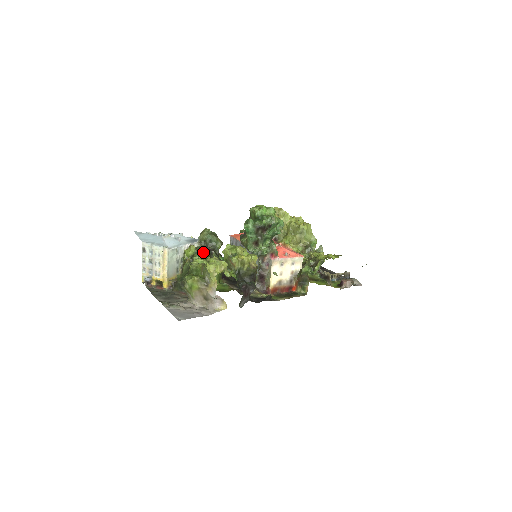
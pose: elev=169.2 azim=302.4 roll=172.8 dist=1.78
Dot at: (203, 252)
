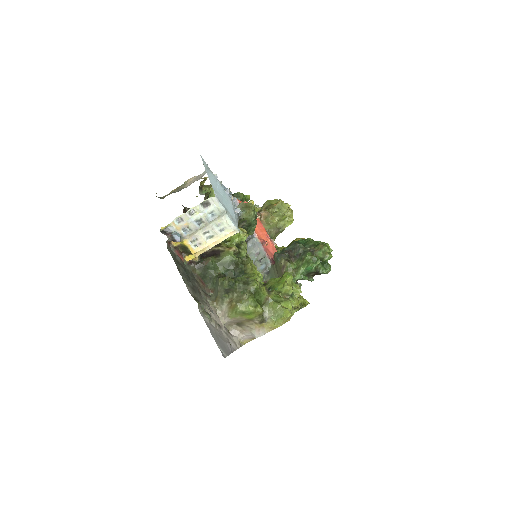
Dot at: occluded
